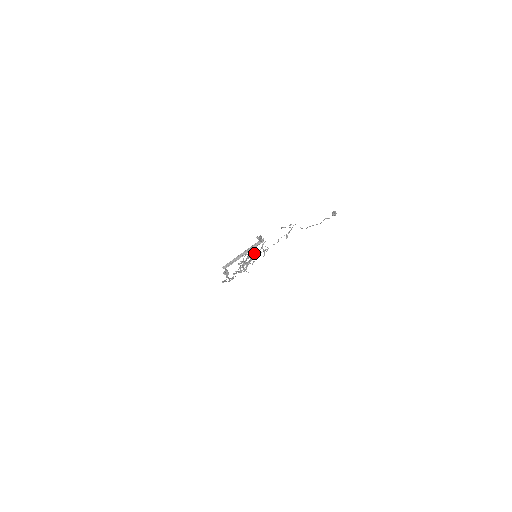
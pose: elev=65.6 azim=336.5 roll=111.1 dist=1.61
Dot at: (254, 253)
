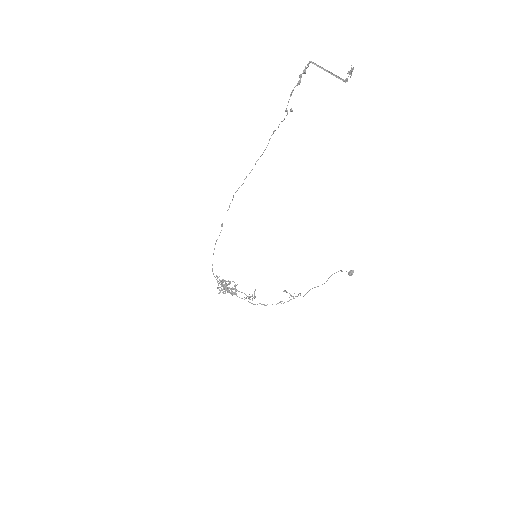
Dot at: occluded
